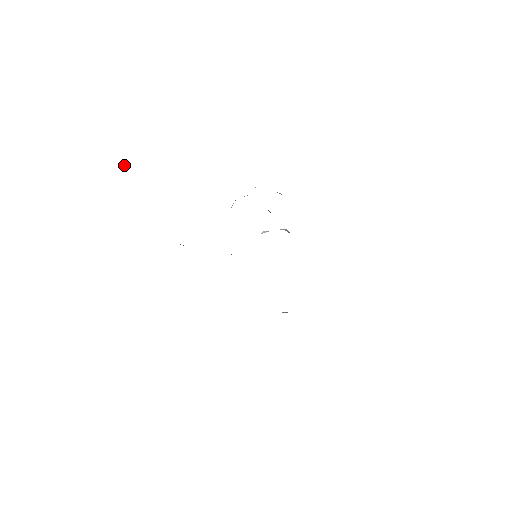
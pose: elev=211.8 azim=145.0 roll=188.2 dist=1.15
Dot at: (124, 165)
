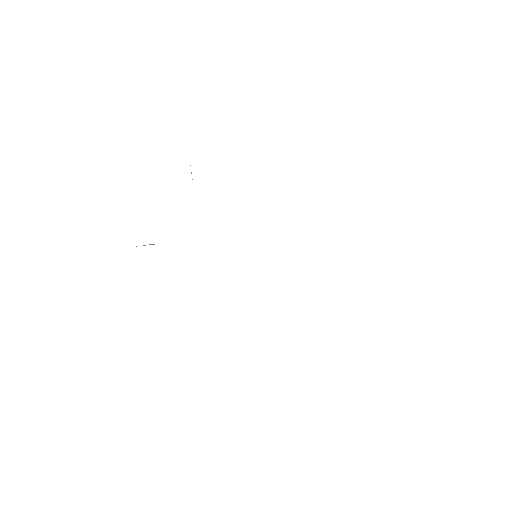
Dot at: occluded
